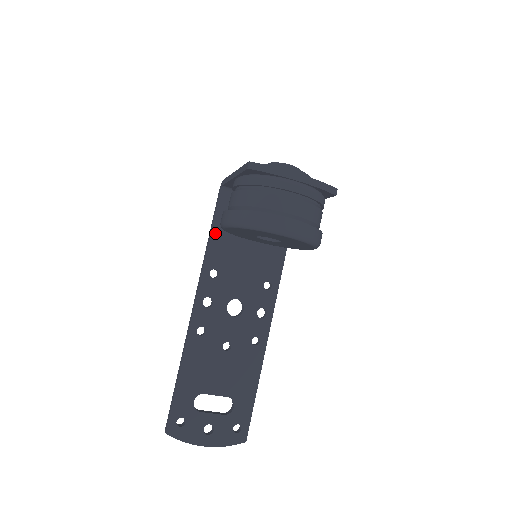
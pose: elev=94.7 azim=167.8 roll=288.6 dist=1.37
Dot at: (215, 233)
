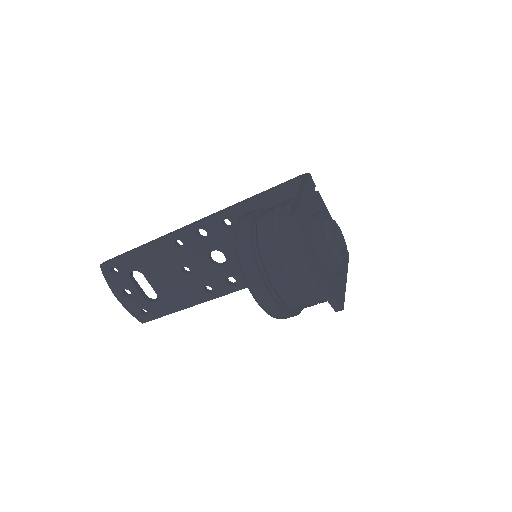
Dot at: (259, 200)
